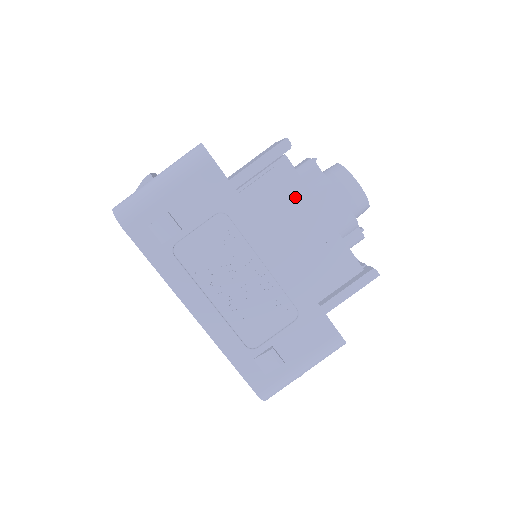
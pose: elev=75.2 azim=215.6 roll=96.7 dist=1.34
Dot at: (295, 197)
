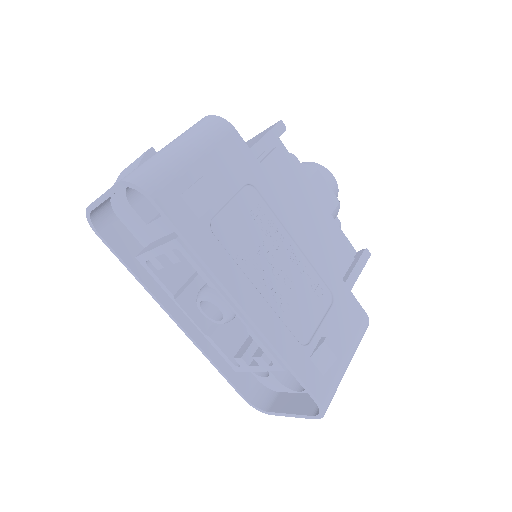
Dot at: occluded
